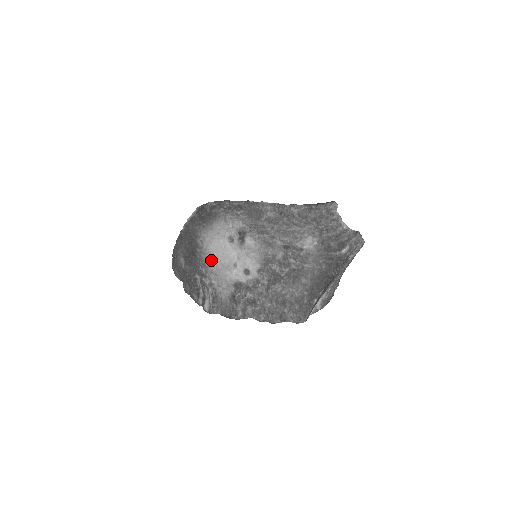
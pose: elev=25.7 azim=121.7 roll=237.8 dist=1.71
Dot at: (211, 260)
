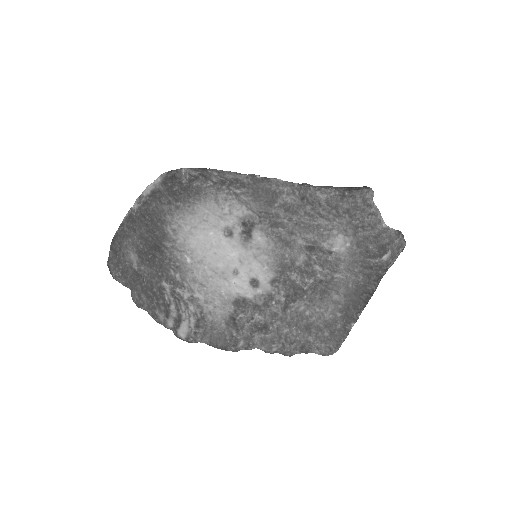
Dot at: (192, 261)
